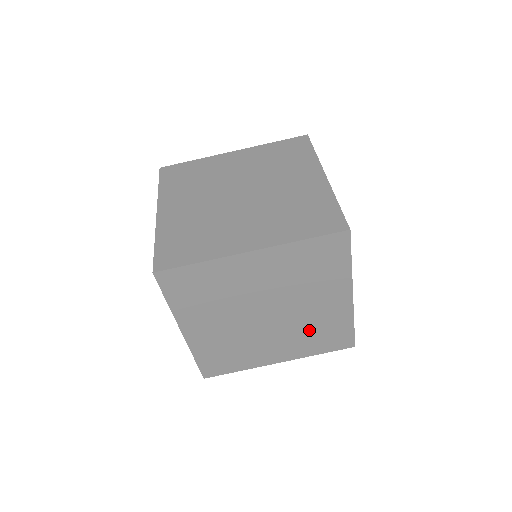
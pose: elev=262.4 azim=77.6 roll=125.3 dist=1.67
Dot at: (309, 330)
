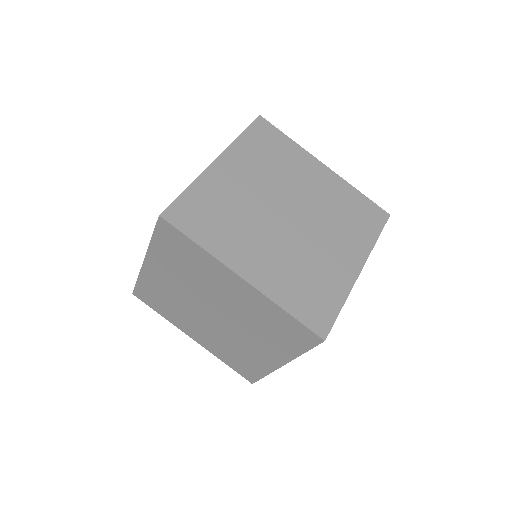
Dot at: (232, 348)
